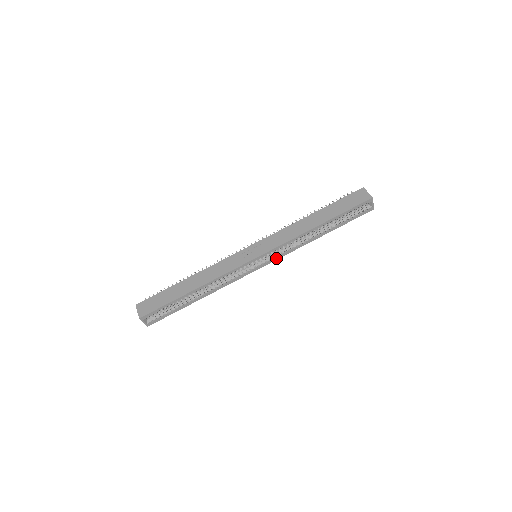
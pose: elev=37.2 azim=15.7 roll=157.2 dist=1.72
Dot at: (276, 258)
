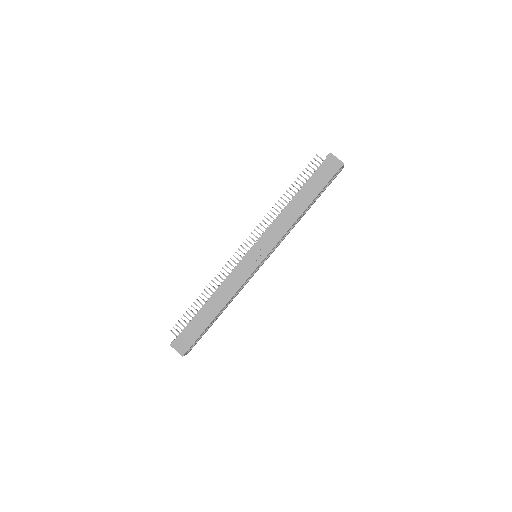
Dot at: (274, 250)
